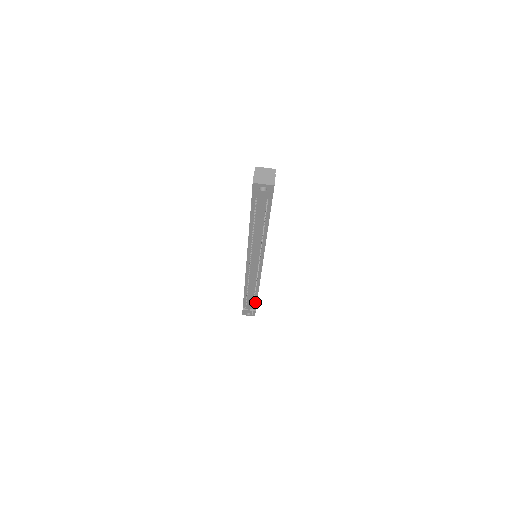
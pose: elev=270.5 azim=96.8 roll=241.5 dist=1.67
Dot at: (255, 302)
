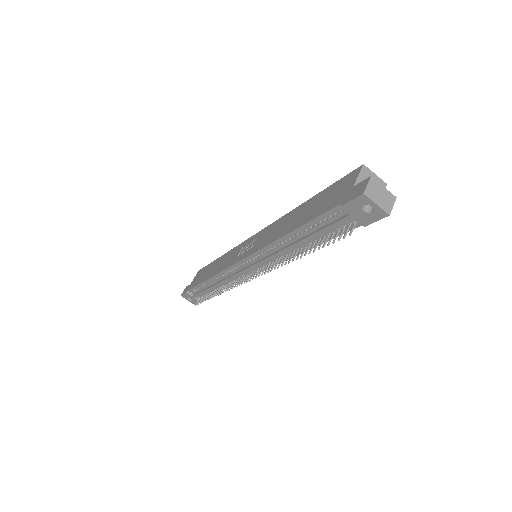
Dot at: occluded
